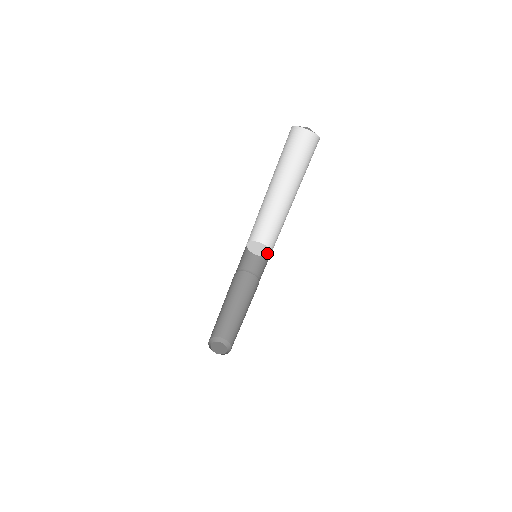
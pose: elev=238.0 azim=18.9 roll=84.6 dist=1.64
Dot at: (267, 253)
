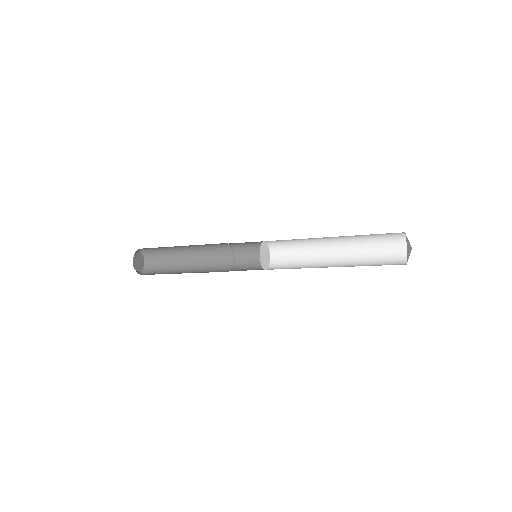
Dot at: (269, 257)
